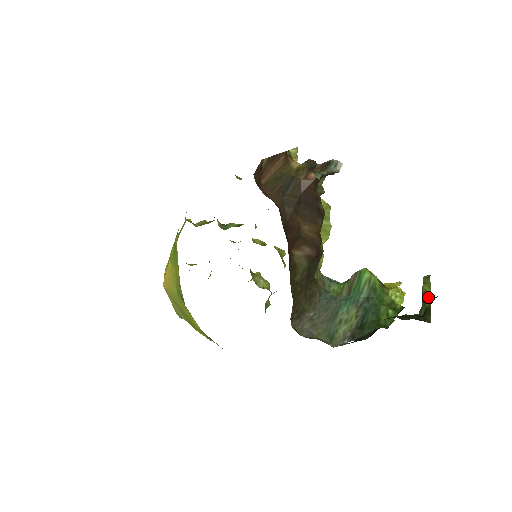
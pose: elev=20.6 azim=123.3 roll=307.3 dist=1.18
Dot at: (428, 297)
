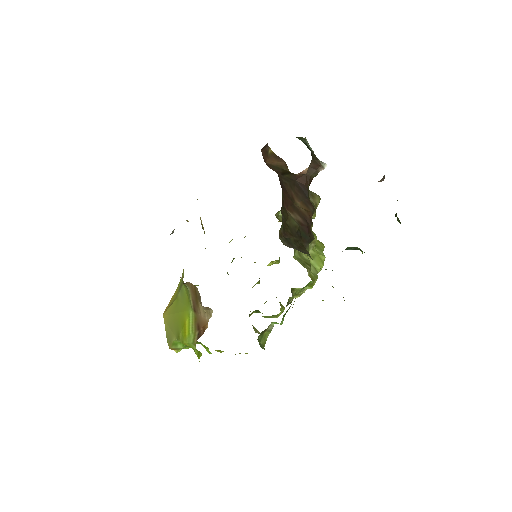
Dot at: occluded
